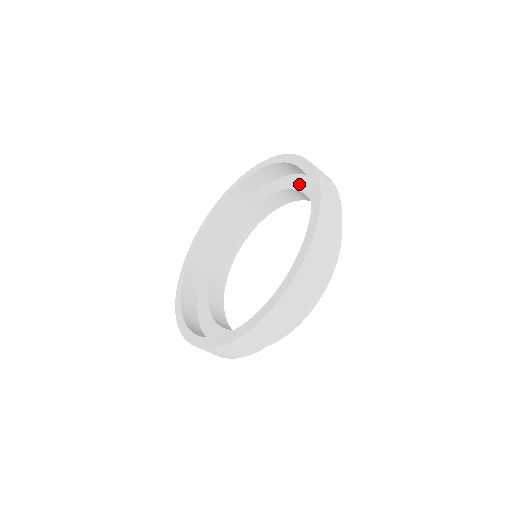
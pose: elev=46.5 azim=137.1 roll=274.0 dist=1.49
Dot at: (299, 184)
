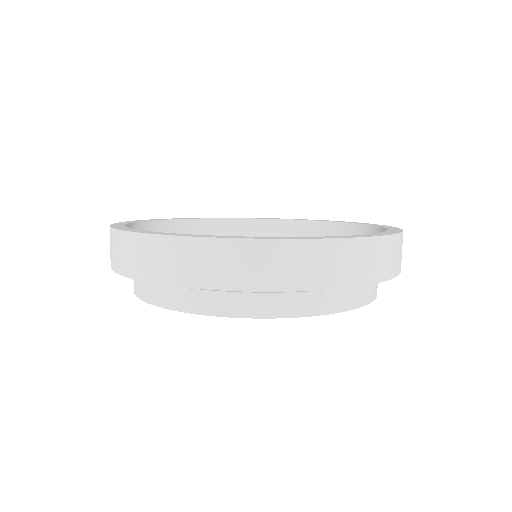
Dot at: occluded
